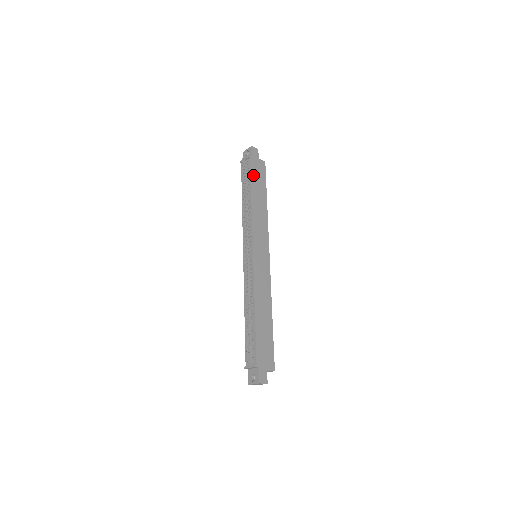
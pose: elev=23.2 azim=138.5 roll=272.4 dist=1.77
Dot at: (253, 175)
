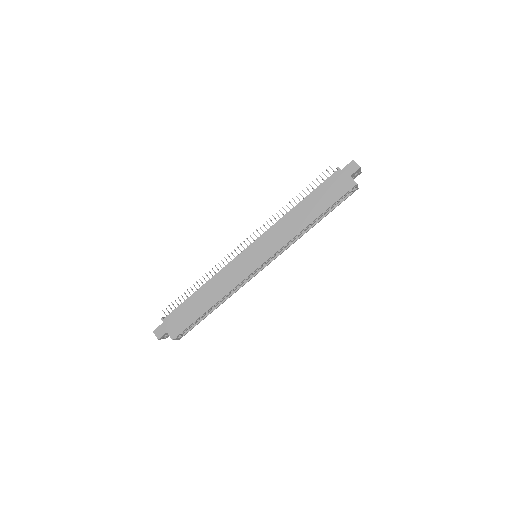
Dot at: (323, 187)
